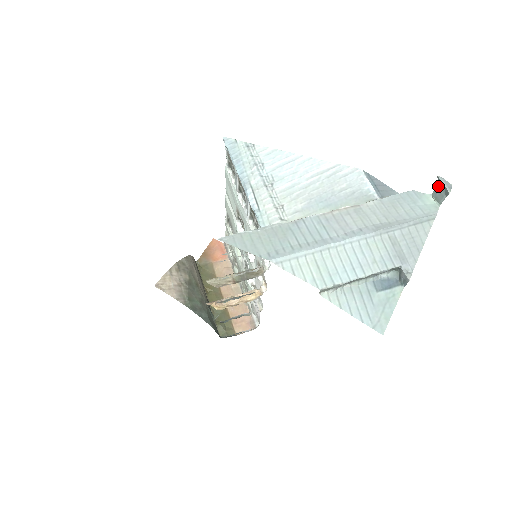
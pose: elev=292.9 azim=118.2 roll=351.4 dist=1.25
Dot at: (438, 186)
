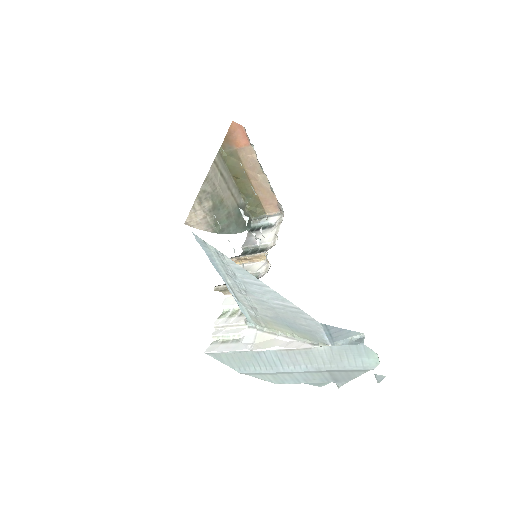
Dot at: occluded
